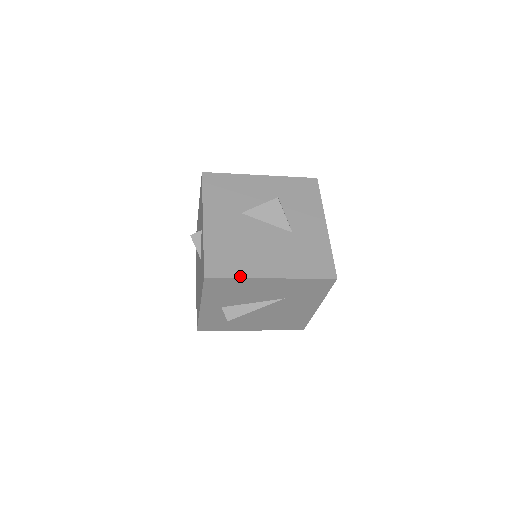
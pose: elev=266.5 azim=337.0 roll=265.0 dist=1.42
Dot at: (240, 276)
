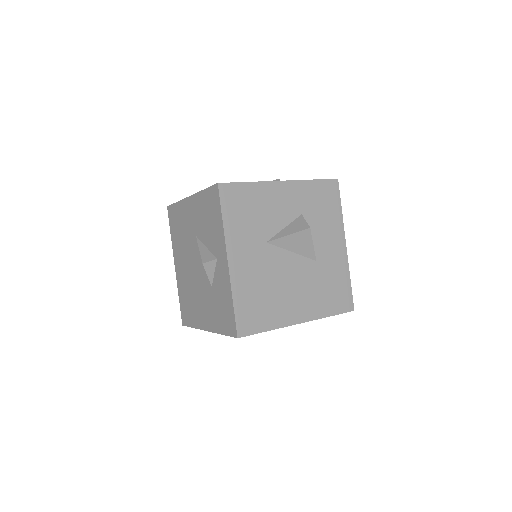
Dot at: (271, 328)
